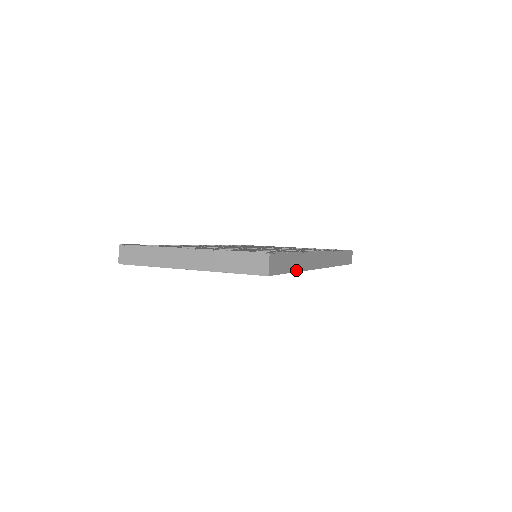
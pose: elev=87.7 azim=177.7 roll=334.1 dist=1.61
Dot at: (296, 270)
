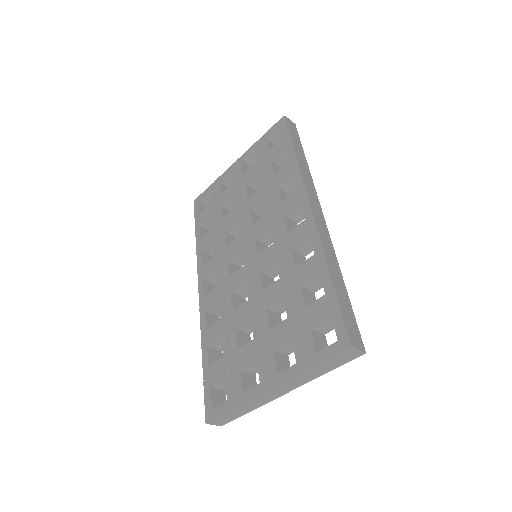
Dot at: (343, 281)
